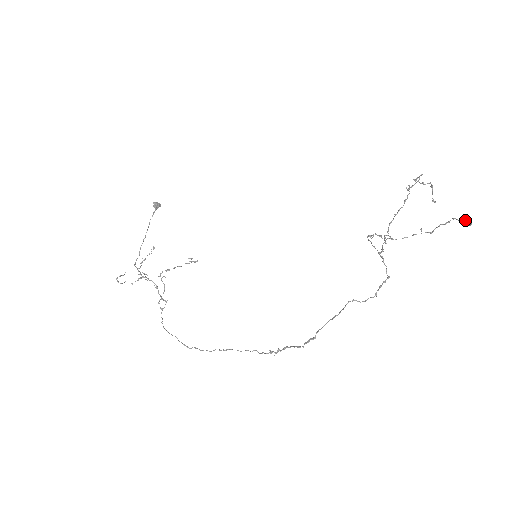
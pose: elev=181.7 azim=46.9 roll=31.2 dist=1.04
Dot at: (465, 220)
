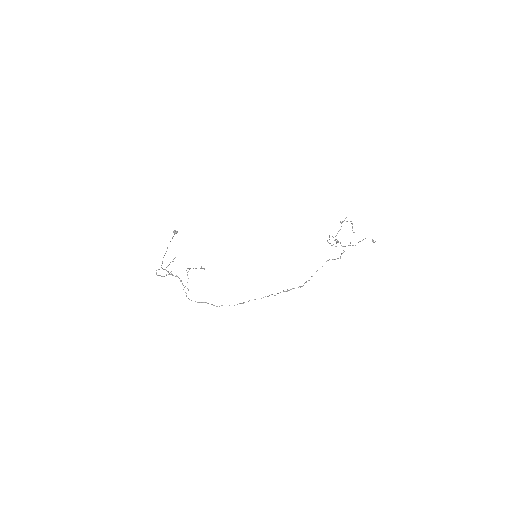
Dot at: occluded
